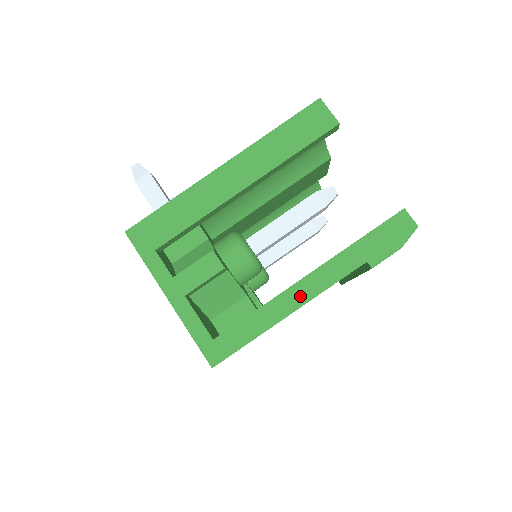
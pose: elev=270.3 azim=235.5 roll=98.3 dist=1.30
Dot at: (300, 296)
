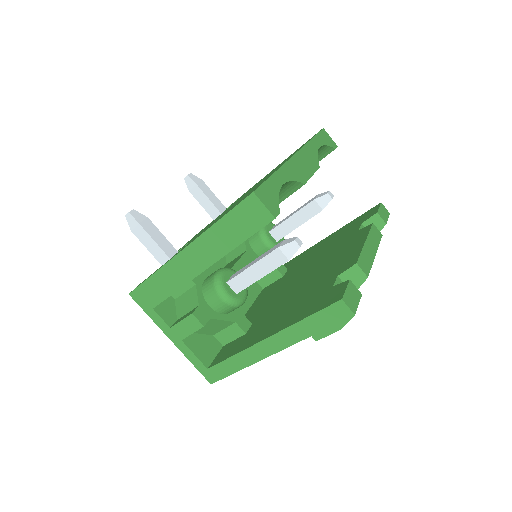
Dot at: (262, 352)
